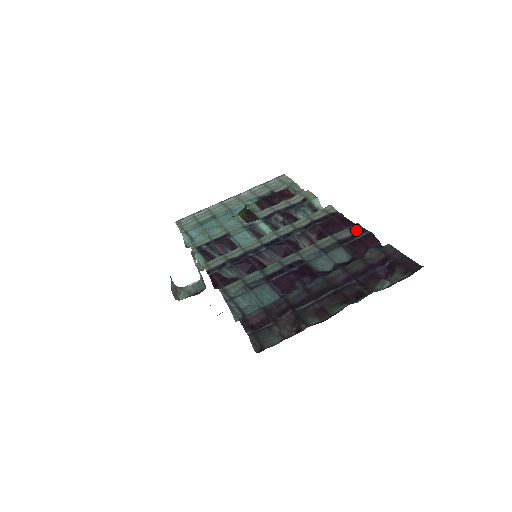
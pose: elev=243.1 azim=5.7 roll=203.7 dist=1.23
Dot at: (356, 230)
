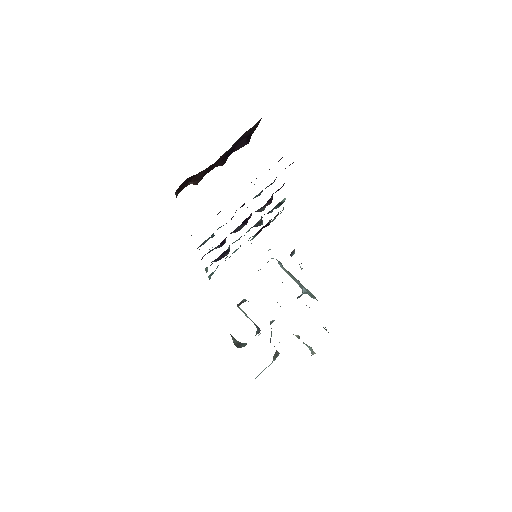
Dot at: occluded
